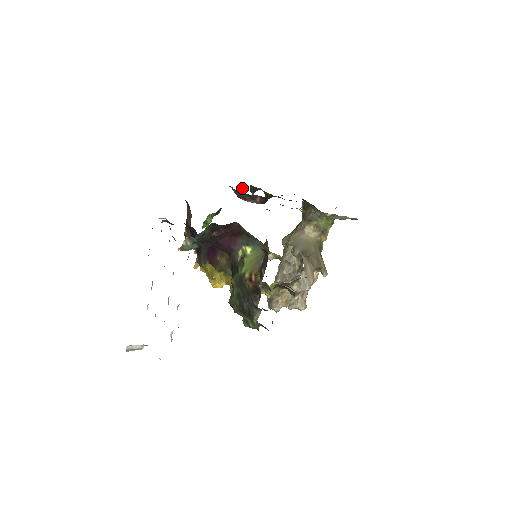
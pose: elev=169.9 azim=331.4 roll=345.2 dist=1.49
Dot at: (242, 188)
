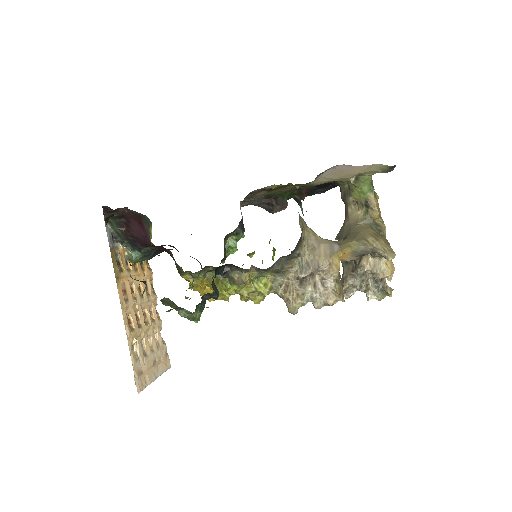
Dot at: occluded
